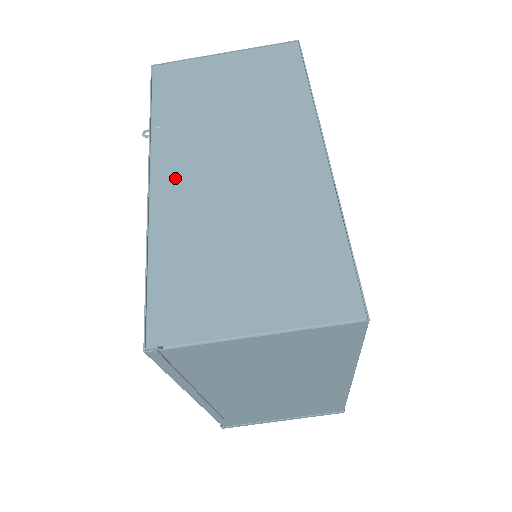
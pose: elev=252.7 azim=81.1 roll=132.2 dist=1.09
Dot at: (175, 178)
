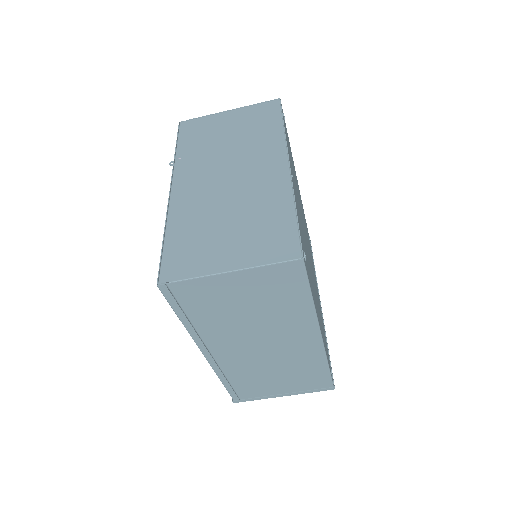
Dot at: (187, 187)
